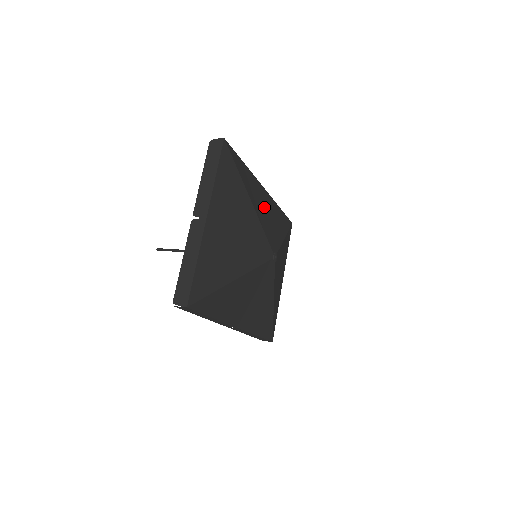
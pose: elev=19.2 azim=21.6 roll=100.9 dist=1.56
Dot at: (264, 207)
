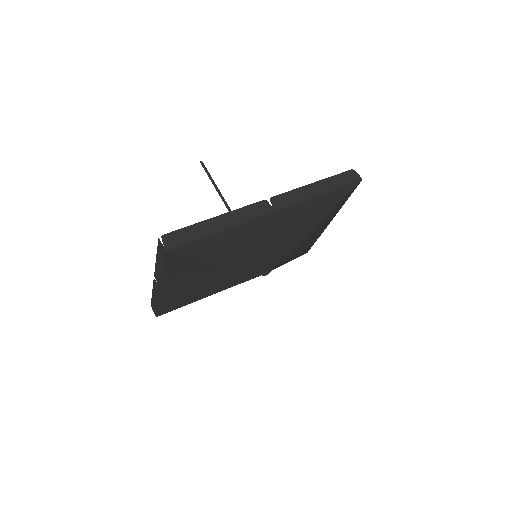
Dot at: (261, 239)
